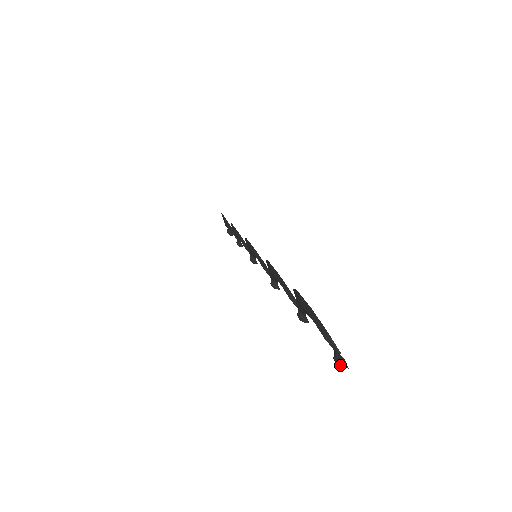
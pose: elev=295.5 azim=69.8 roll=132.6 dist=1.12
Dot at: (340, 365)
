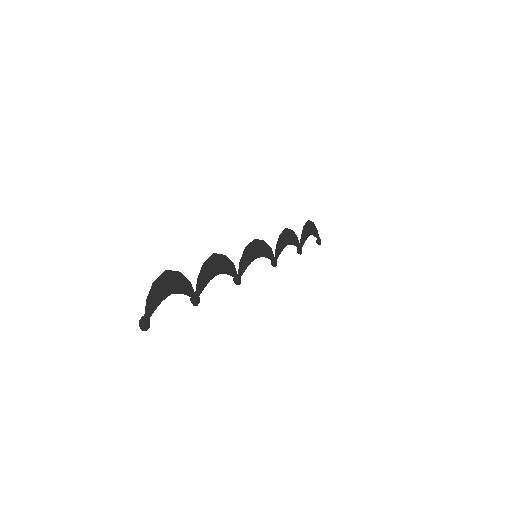
Dot at: (139, 325)
